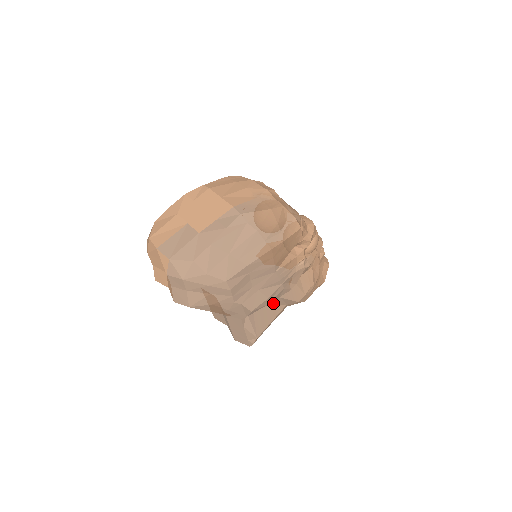
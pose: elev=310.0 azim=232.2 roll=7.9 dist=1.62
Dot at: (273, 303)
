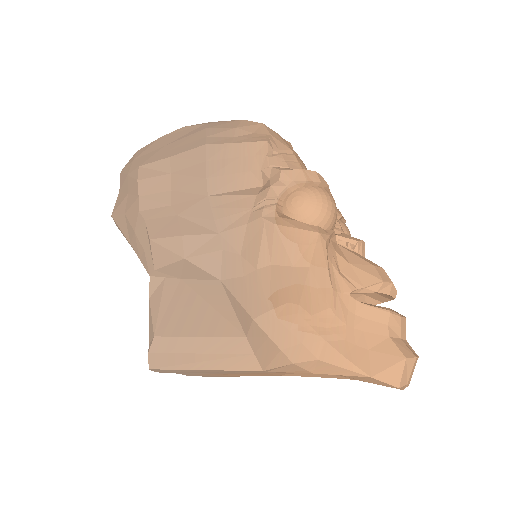
Dot at: (216, 301)
